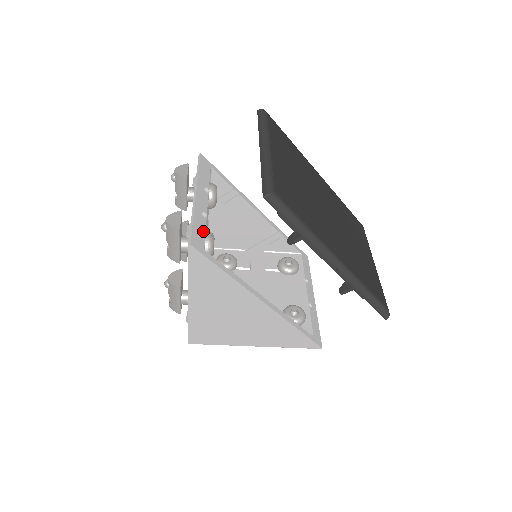
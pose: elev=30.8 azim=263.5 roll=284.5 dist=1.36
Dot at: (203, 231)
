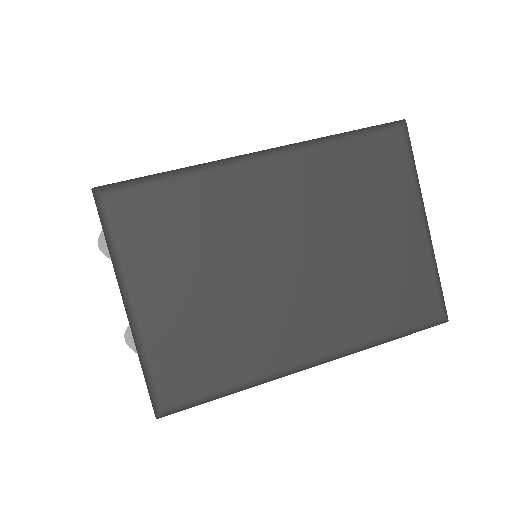
Dot at: occluded
